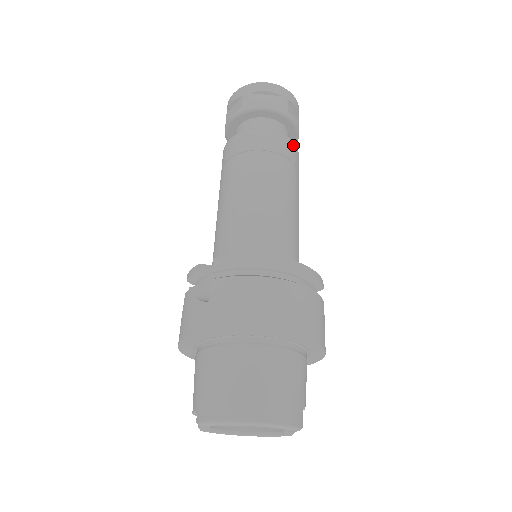
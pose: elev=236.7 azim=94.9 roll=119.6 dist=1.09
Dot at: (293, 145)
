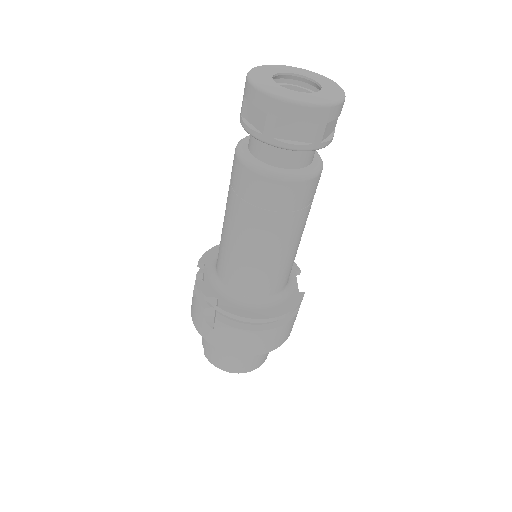
Dot at: (316, 180)
